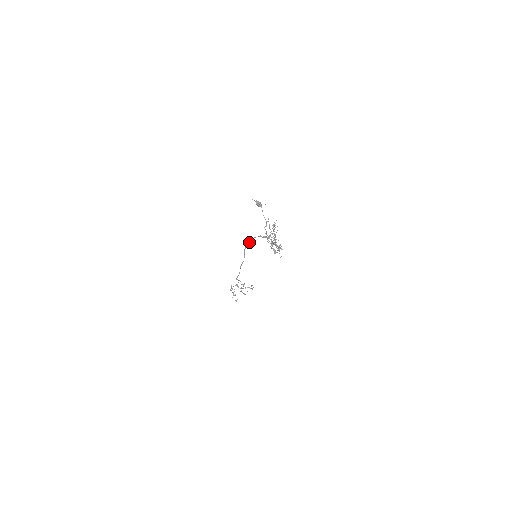
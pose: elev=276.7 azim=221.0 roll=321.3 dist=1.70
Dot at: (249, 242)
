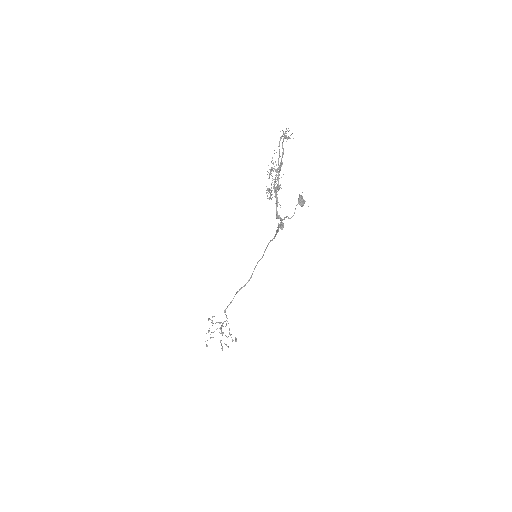
Dot at: (264, 252)
